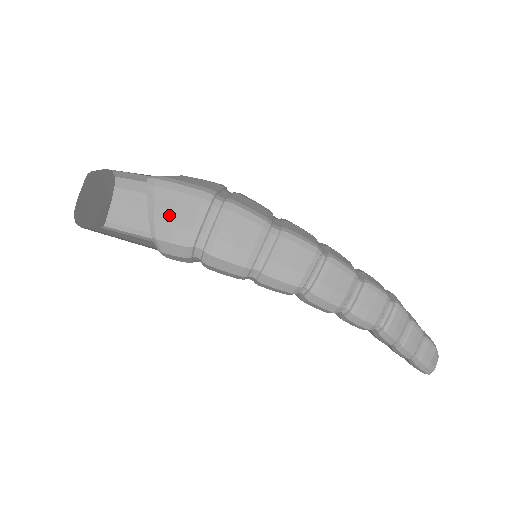
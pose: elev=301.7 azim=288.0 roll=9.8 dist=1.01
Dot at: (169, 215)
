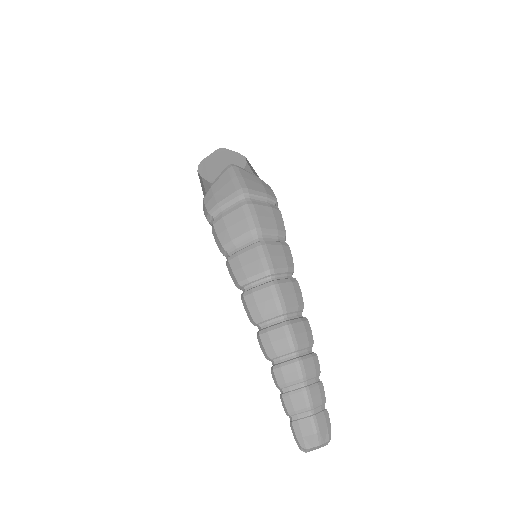
Dot at: (217, 189)
